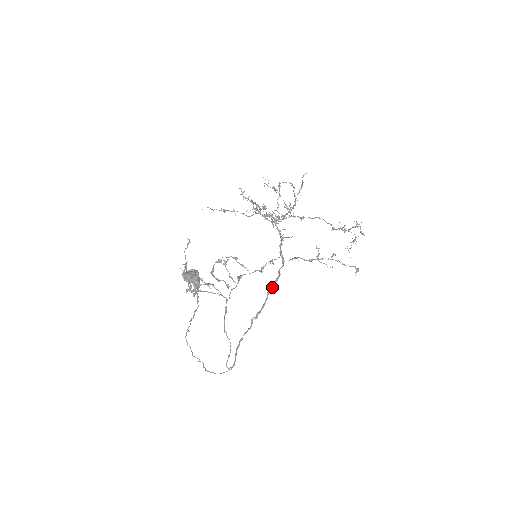
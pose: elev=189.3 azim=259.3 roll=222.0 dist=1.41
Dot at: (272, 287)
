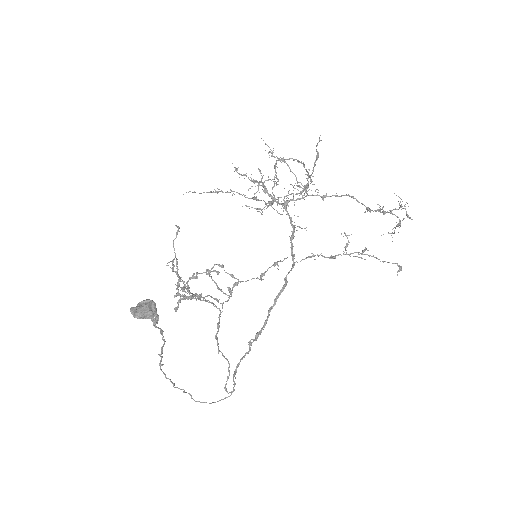
Dot at: (275, 301)
